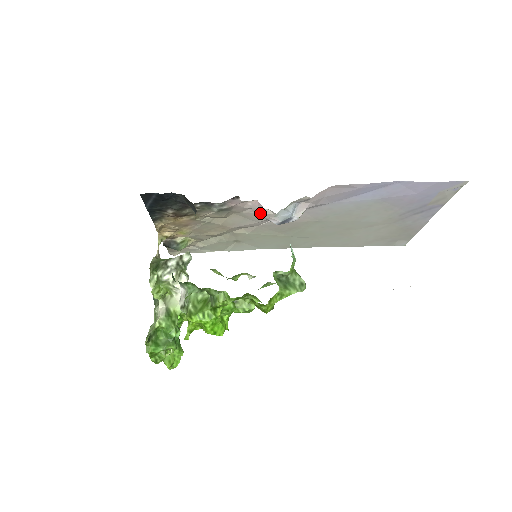
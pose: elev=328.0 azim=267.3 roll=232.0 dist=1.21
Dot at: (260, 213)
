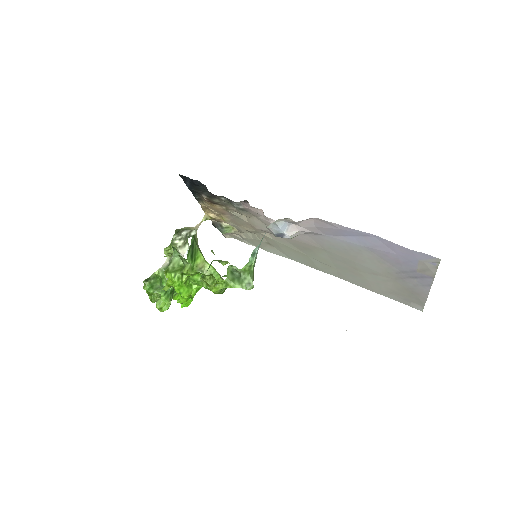
Dot at: occluded
